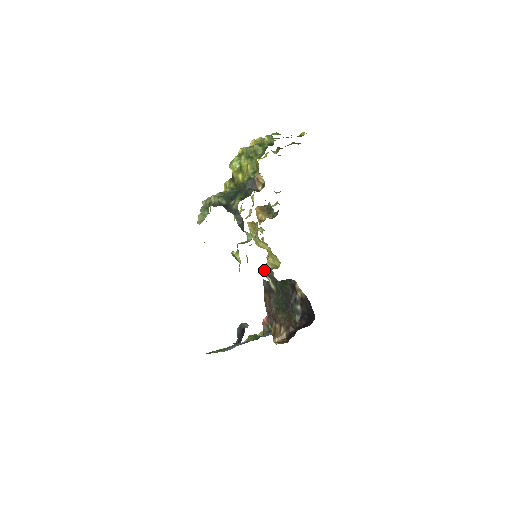
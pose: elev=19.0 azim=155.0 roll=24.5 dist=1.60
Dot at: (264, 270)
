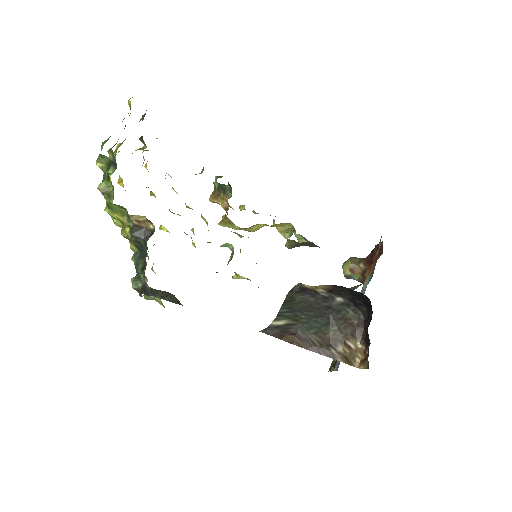
Dot at: (286, 246)
